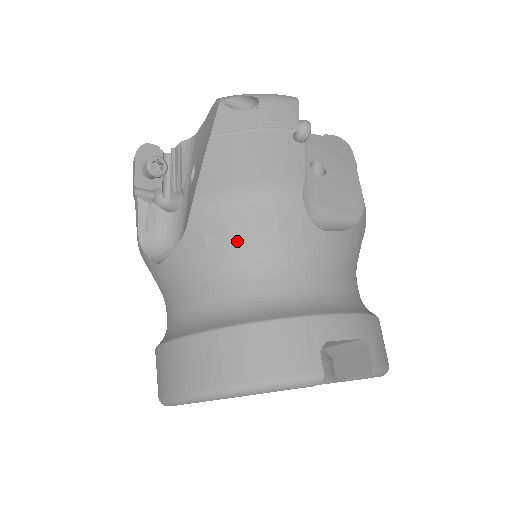
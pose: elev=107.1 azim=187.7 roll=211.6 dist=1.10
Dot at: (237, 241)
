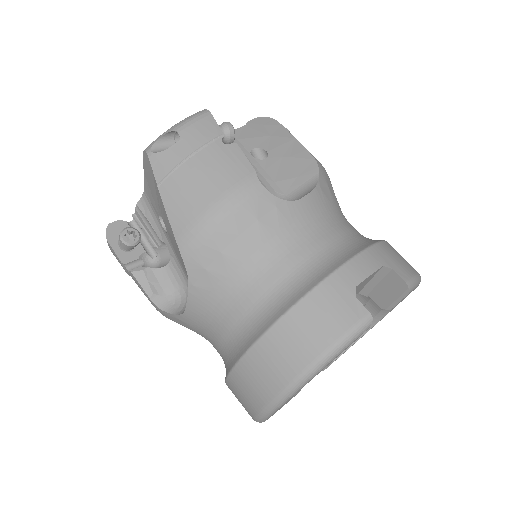
Dot at: (233, 254)
